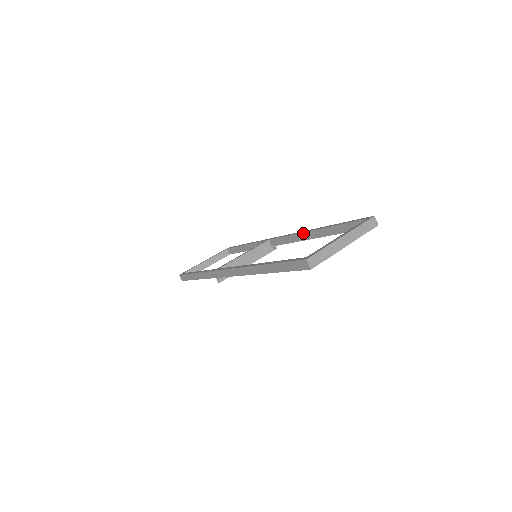
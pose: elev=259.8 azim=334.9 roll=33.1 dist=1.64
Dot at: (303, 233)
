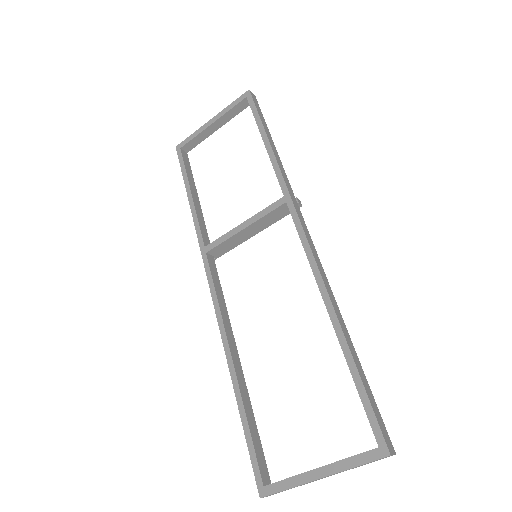
Dot at: (319, 289)
